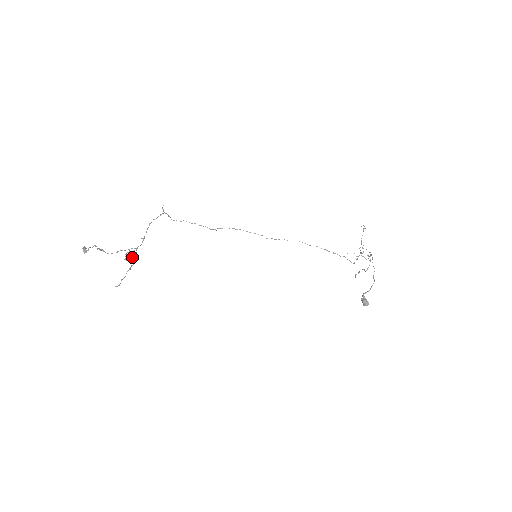
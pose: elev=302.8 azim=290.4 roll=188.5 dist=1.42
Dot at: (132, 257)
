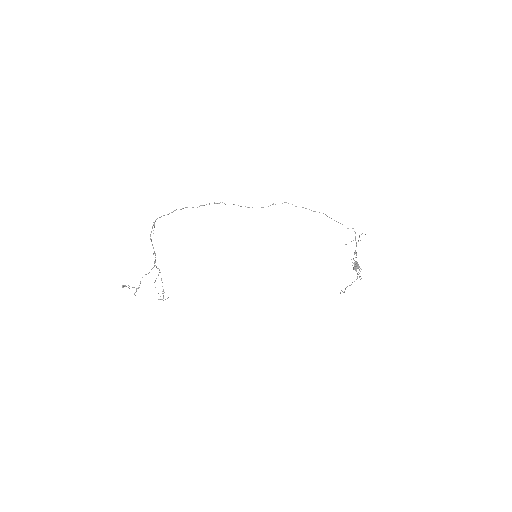
Dot at: occluded
